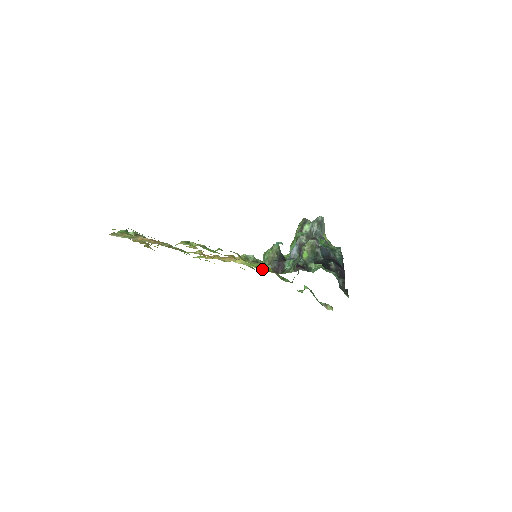
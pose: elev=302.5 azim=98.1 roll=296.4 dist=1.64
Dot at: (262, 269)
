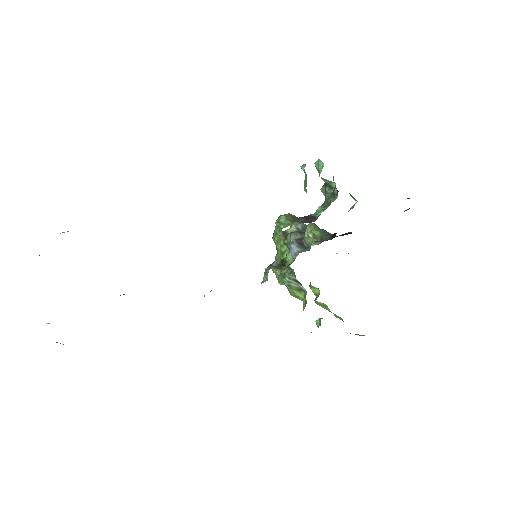
Dot at: occluded
